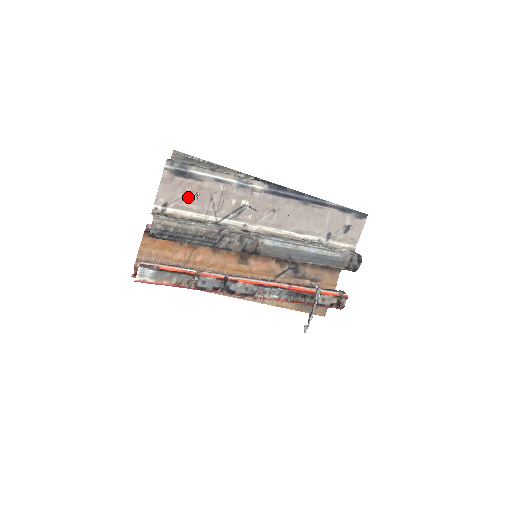
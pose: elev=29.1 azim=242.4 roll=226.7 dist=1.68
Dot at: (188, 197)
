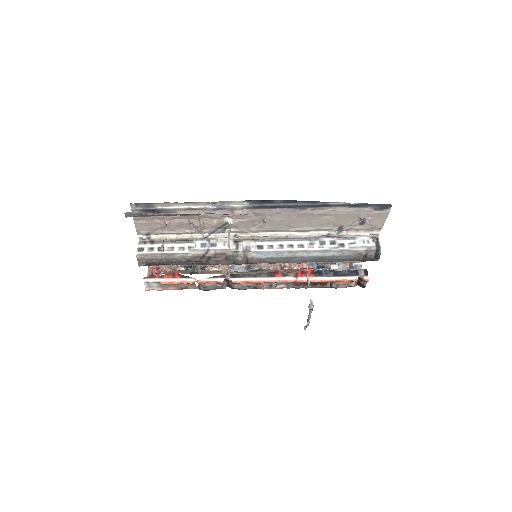
Dot at: (166, 226)
